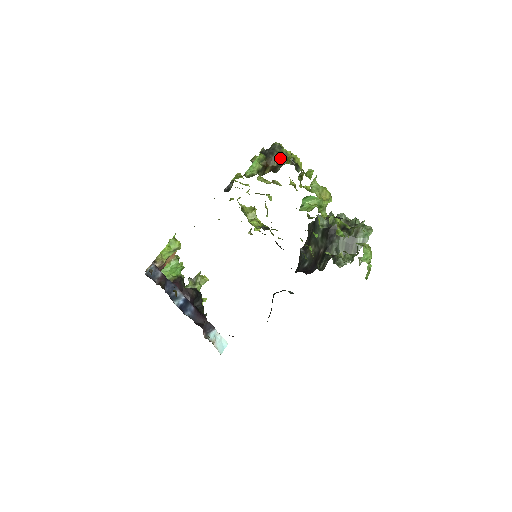
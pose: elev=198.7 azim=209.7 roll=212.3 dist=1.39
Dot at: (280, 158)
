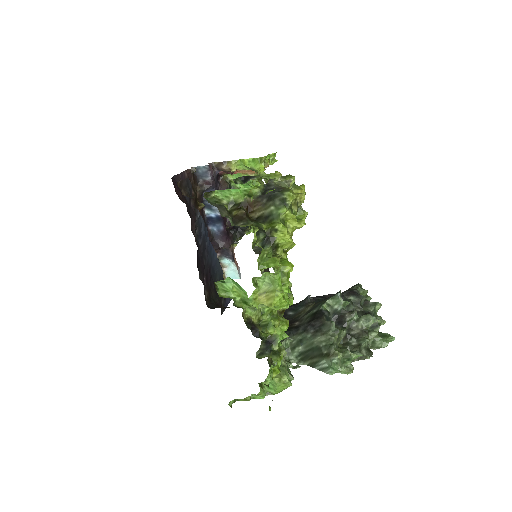
Dot at: (268, 213)
